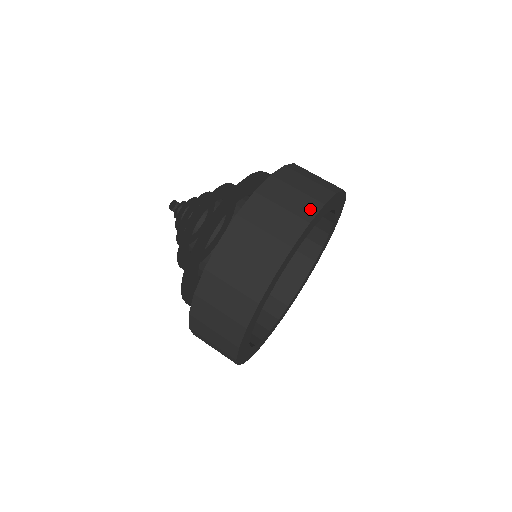
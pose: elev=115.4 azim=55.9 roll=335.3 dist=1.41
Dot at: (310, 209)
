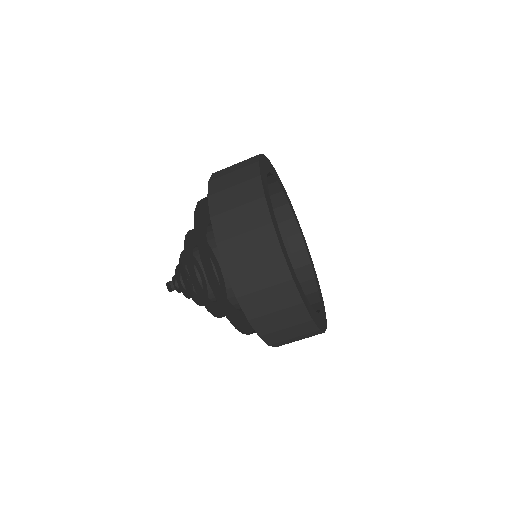
Dot at: (255, 188)
